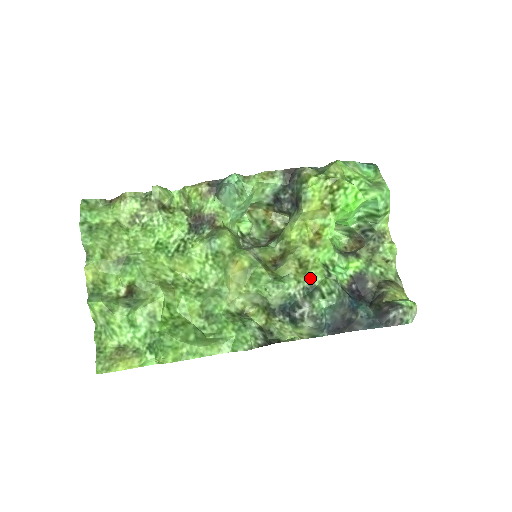
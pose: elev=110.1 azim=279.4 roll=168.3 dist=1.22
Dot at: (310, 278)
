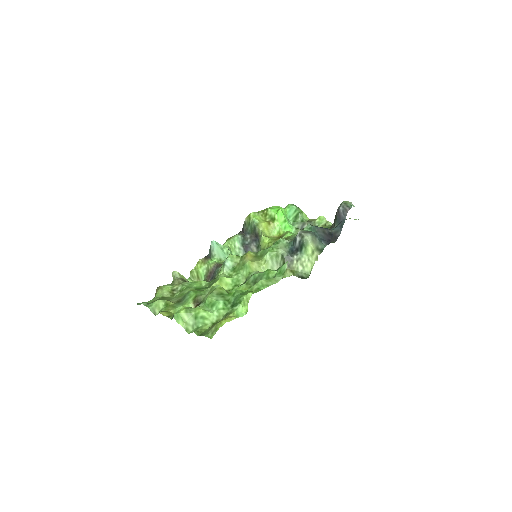
Dot at: (291, 237)
